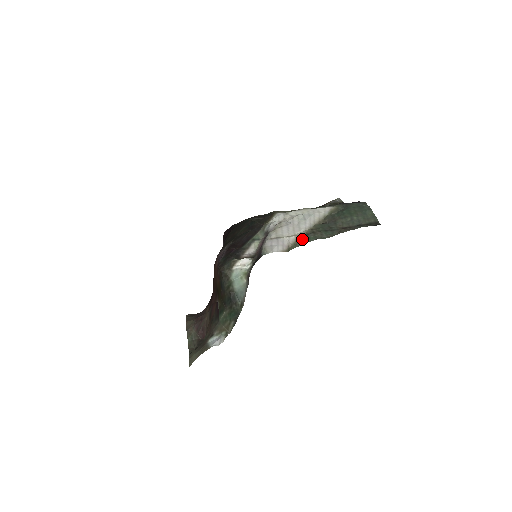
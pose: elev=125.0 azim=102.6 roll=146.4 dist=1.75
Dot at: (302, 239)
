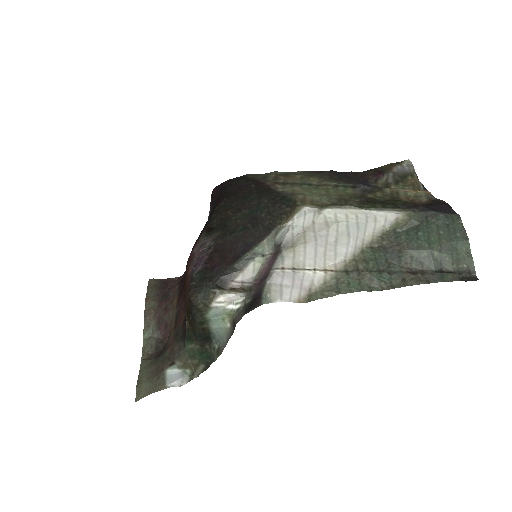
Dot at: (336, 283)
